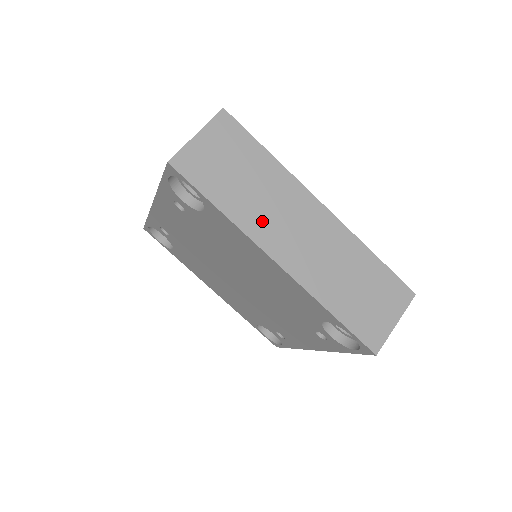
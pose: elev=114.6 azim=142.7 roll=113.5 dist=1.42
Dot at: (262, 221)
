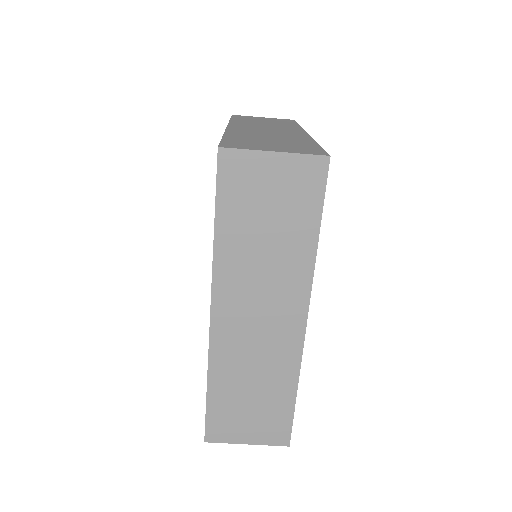
Dot at: (239, 277)
